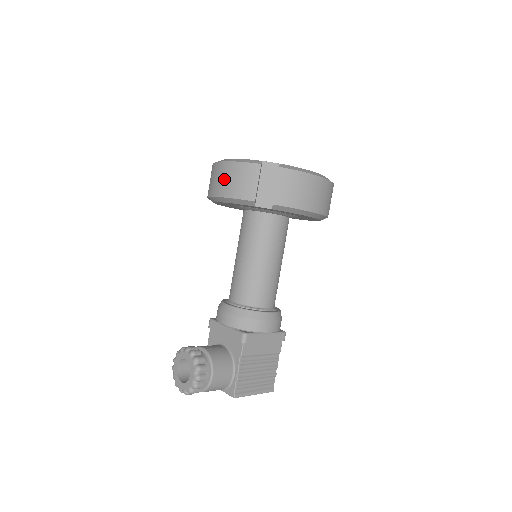
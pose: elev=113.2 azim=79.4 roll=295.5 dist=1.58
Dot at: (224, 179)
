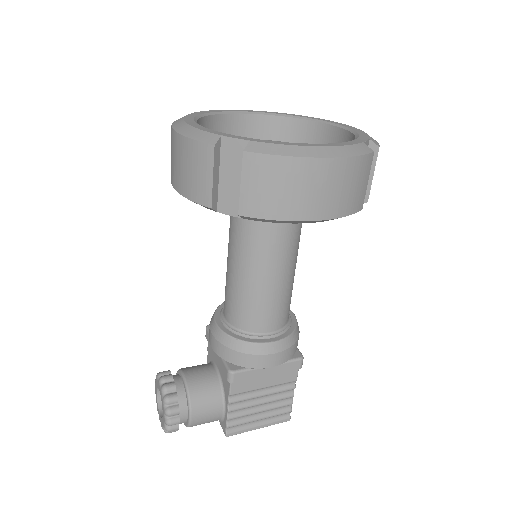
Dot at: (174, 161)
